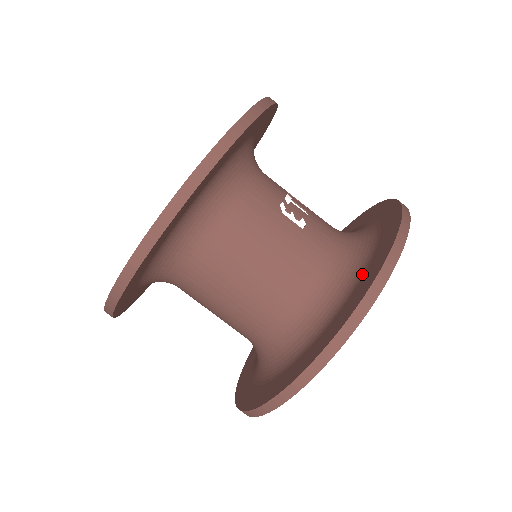
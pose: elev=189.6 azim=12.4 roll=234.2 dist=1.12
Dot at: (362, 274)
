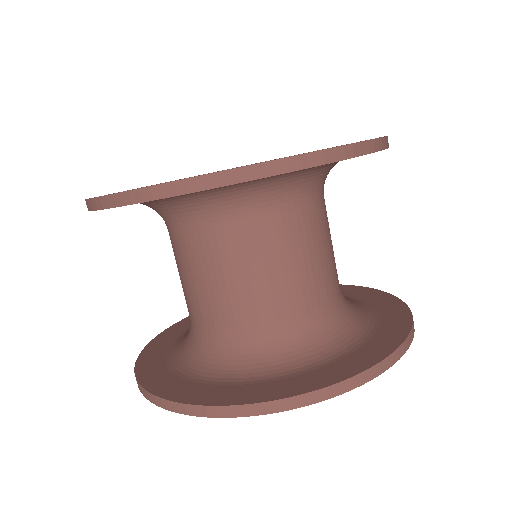
Dot at: (377, 314)
